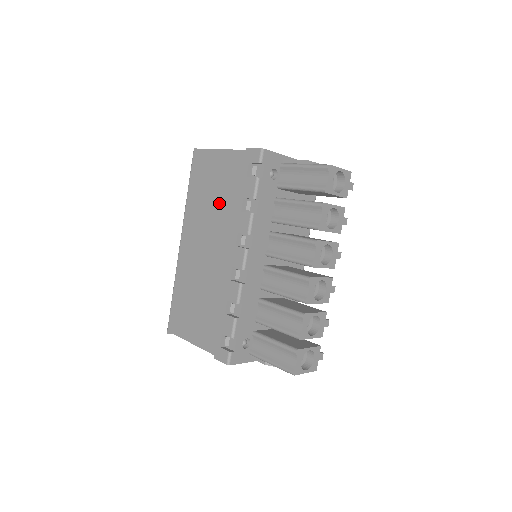
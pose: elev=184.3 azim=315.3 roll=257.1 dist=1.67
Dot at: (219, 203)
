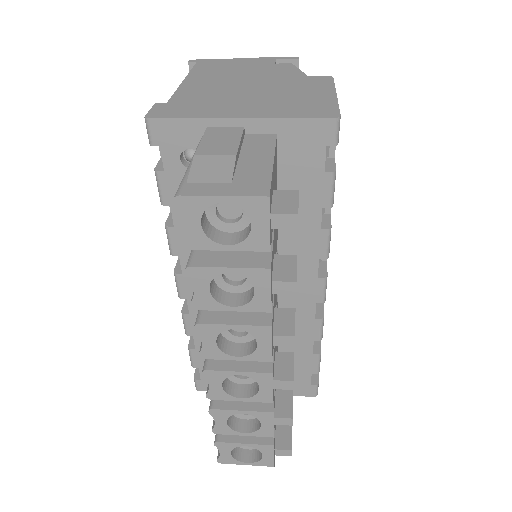
Dot at: occluded
